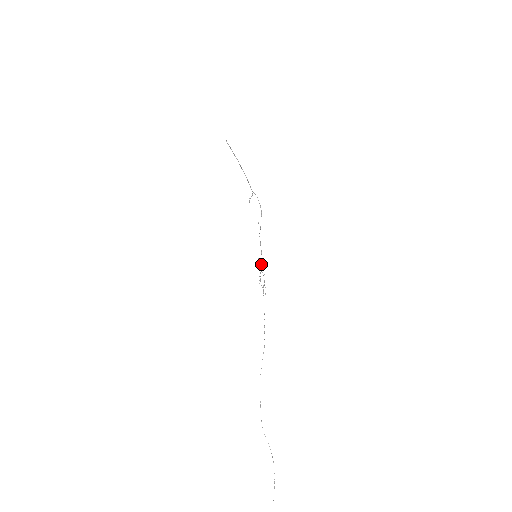
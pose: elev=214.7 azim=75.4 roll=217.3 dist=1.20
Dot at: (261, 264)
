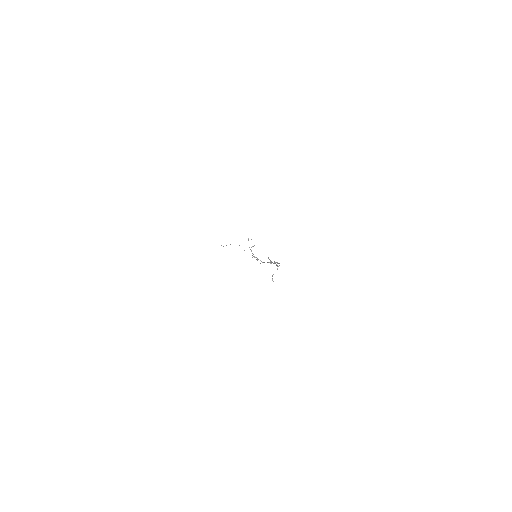
Dot at: occluded
